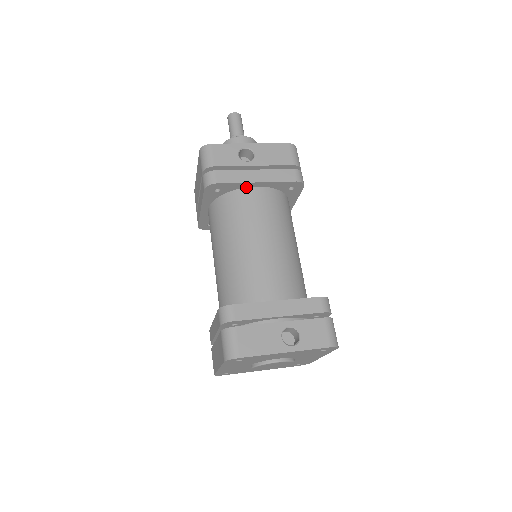
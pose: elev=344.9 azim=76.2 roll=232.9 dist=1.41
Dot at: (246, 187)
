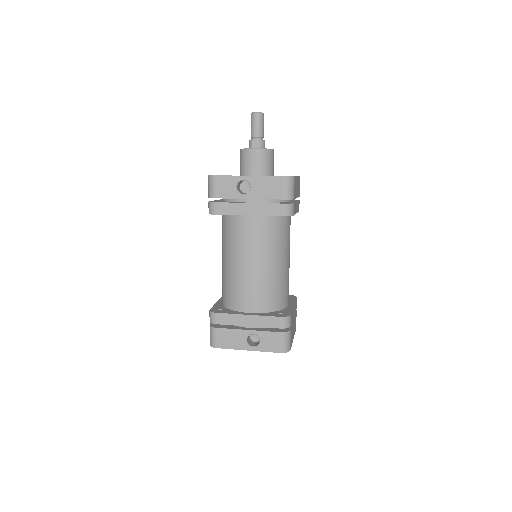
Dot at: occluded
